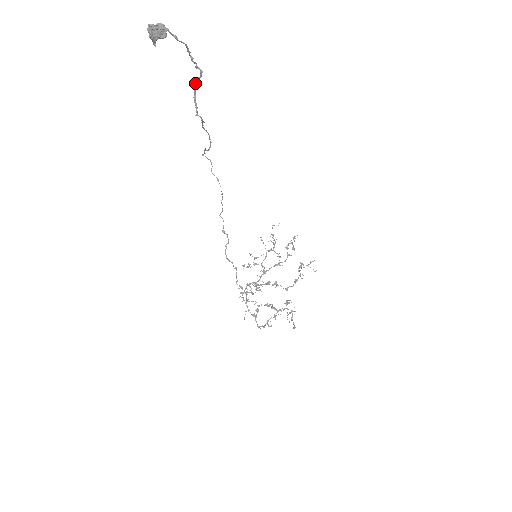
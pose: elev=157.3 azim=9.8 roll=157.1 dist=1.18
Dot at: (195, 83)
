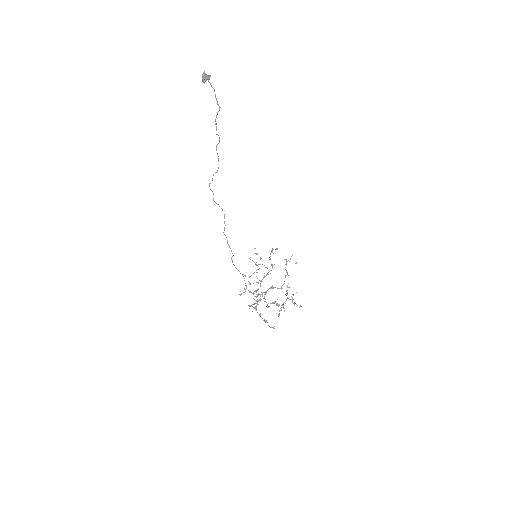
Dot at: (217, 114)
